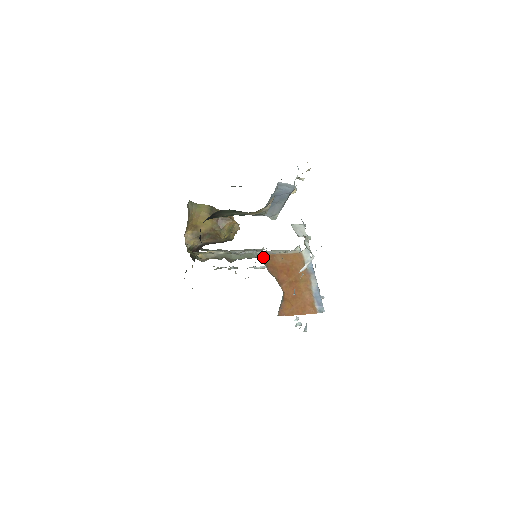
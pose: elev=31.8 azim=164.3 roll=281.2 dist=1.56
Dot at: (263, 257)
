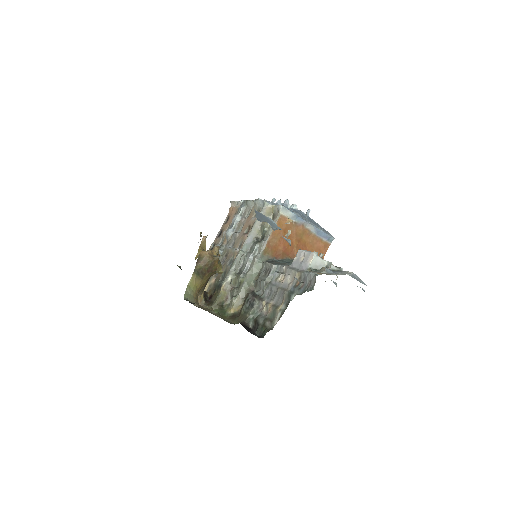
Dot at: (264, 254)
